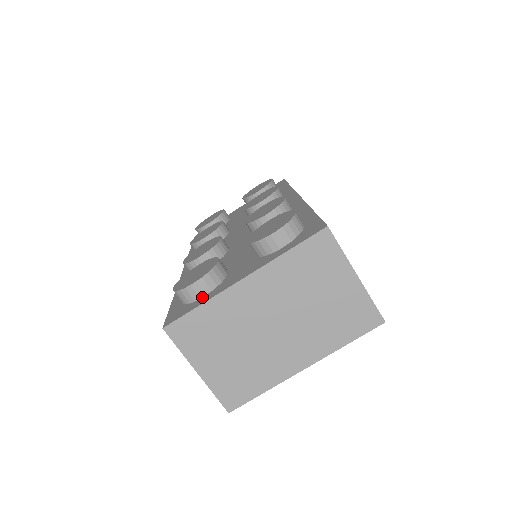
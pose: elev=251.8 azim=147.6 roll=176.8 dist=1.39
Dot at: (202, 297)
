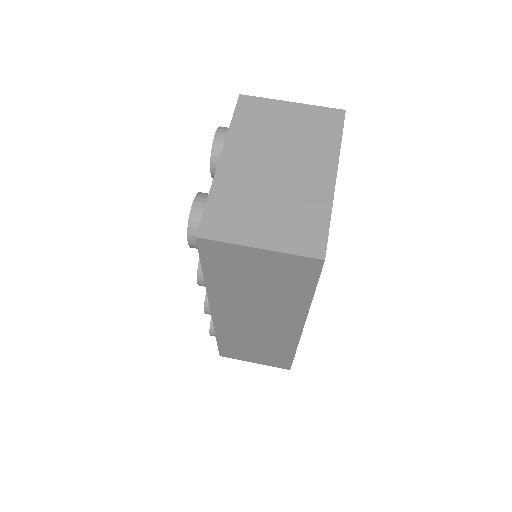
Dot at: occluded
